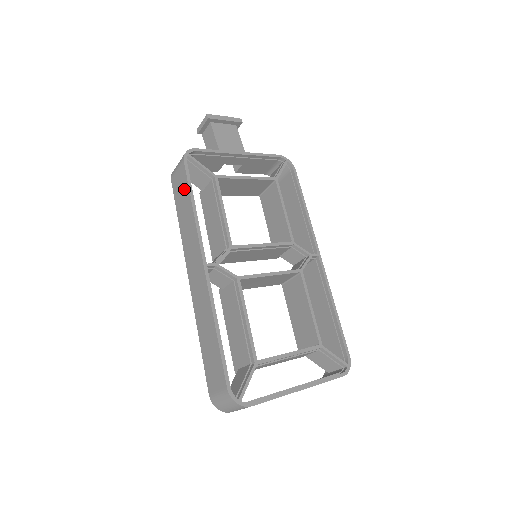
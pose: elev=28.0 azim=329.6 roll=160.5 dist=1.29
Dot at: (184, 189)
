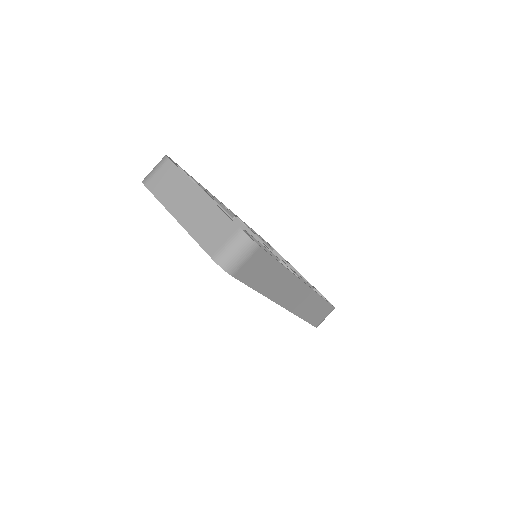
Dot at: occluded
